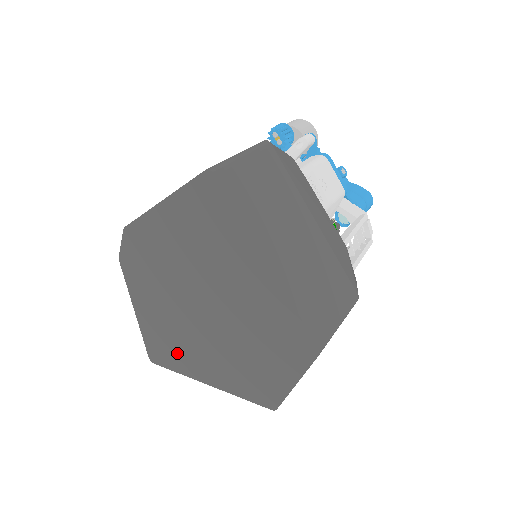
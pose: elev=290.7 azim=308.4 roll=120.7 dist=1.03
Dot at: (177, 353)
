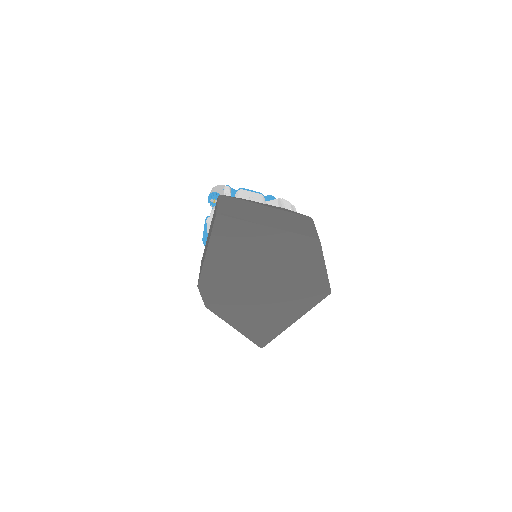
Dot at: (269, 323)
